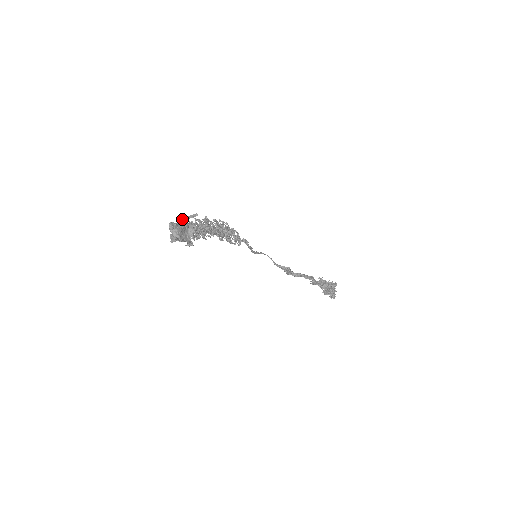
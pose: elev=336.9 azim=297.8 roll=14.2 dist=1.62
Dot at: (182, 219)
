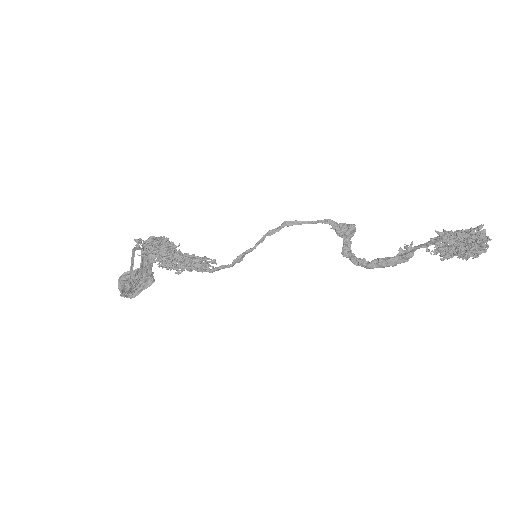
Dot at: (132, 257)
